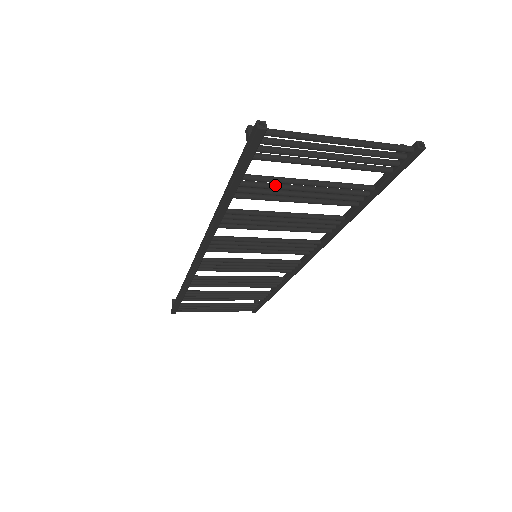
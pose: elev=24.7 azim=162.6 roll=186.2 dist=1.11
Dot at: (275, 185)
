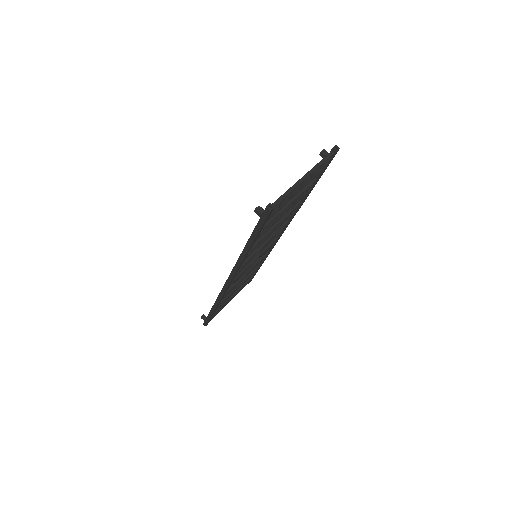
Dot at: (272, 221)
